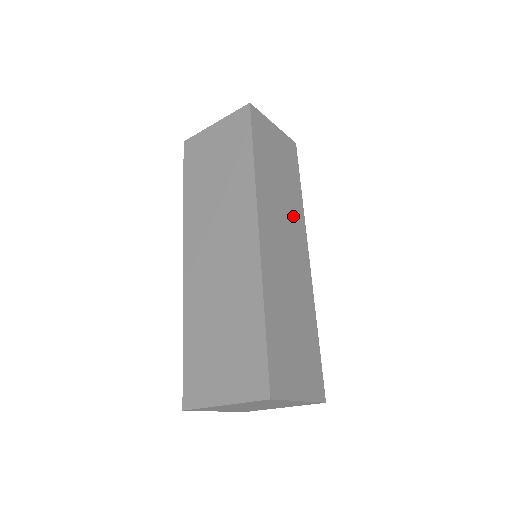
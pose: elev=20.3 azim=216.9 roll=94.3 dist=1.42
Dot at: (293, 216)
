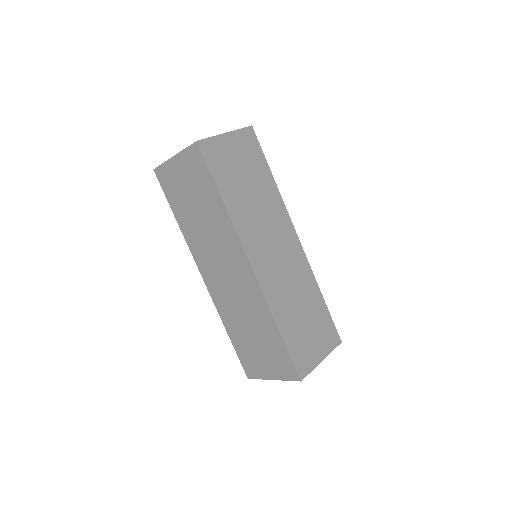
Dot at: (274, 214)
